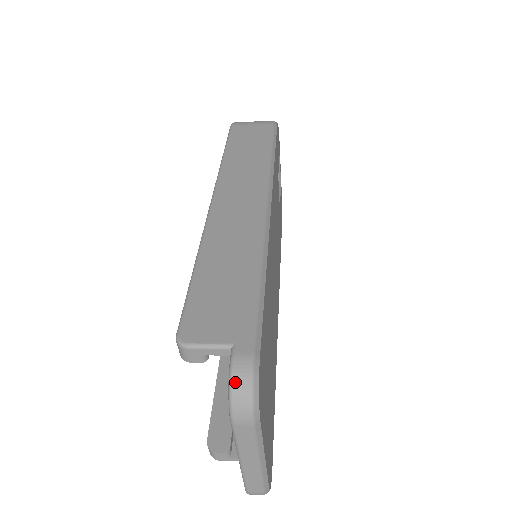
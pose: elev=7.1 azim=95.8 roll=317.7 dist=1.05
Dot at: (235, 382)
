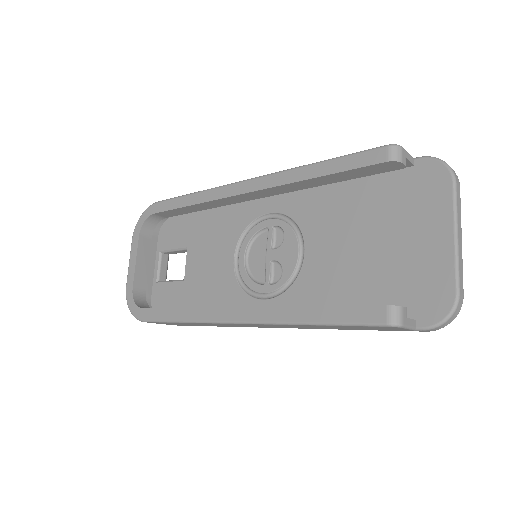
Dot at: (440, 159)
